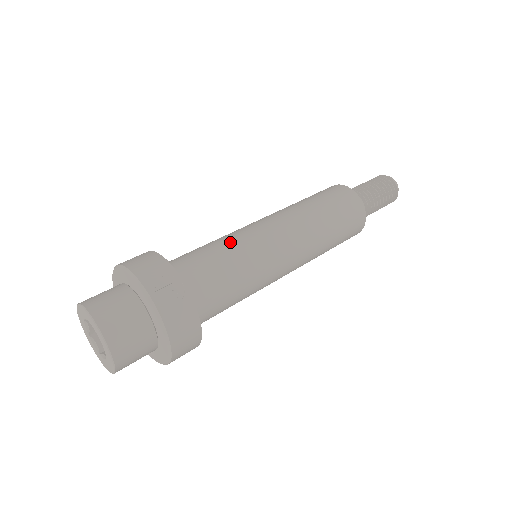
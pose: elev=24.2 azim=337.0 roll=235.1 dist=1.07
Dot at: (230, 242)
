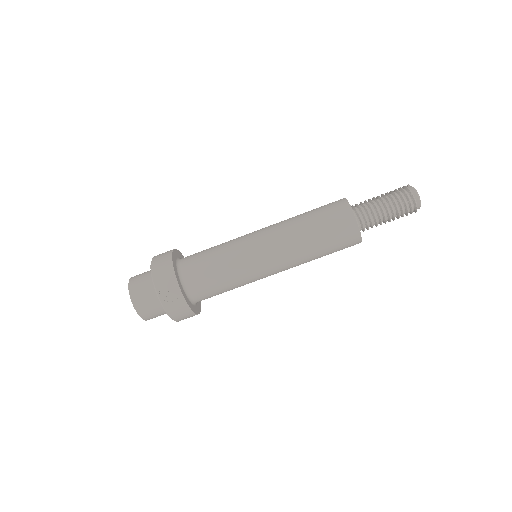
Dot at: (227, 254)
